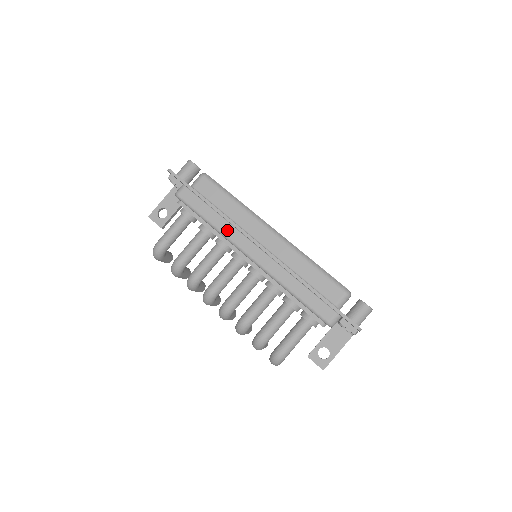
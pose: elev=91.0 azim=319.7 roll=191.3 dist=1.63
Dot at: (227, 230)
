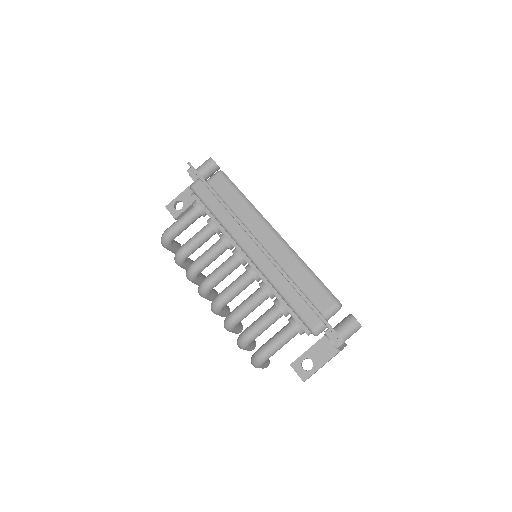
Dot at: (231, 225)
